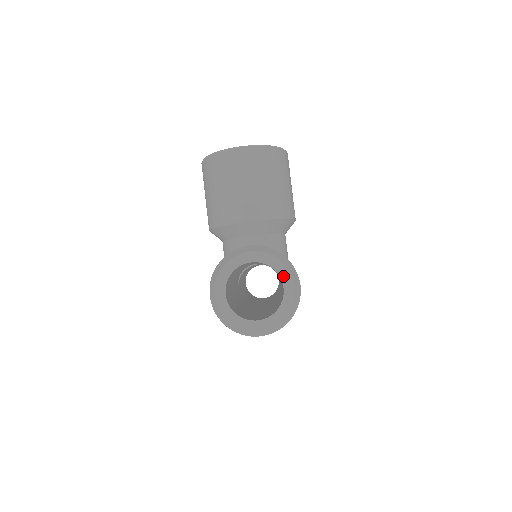
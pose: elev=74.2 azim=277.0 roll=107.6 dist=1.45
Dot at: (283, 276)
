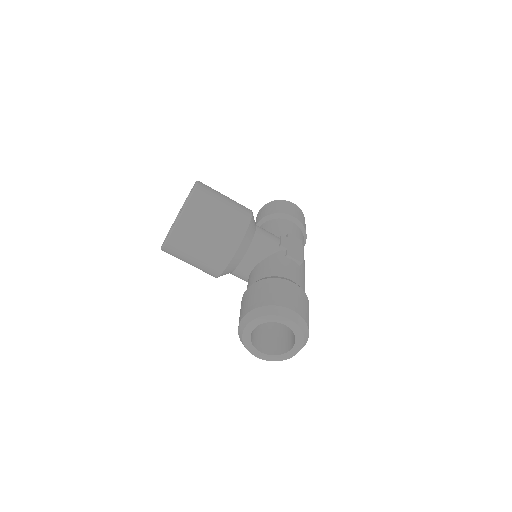
Dot at: (277, 321)
